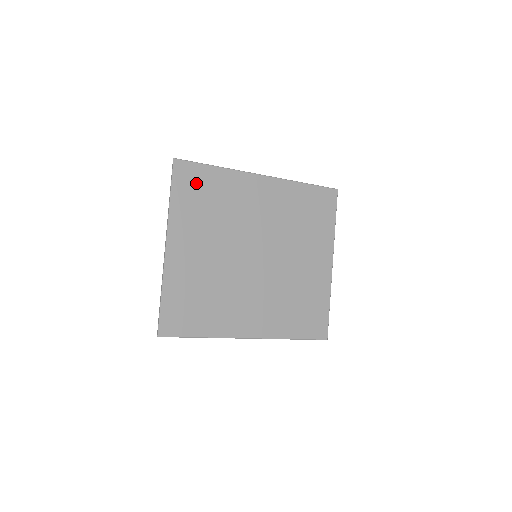
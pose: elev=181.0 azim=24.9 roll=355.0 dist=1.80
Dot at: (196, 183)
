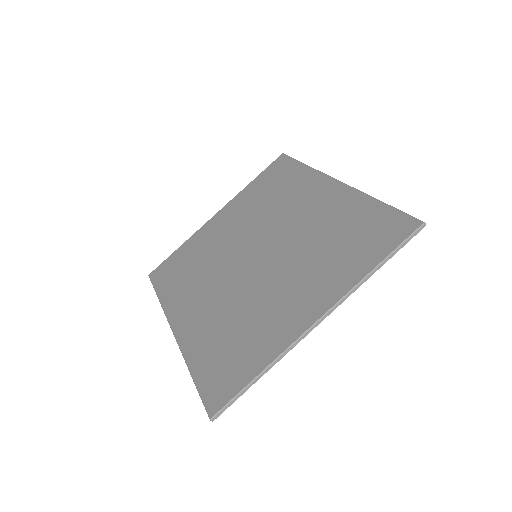
Dot at: (278, 174)
